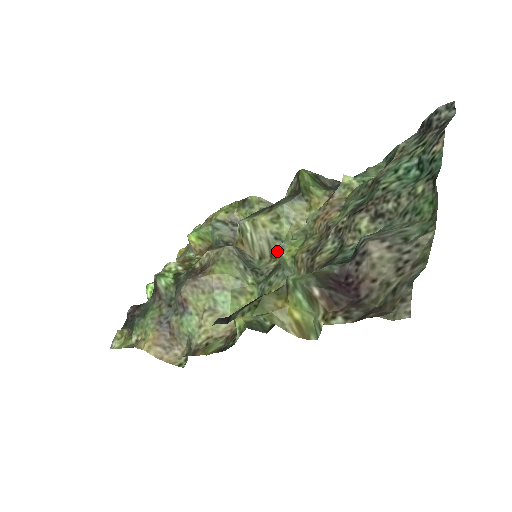
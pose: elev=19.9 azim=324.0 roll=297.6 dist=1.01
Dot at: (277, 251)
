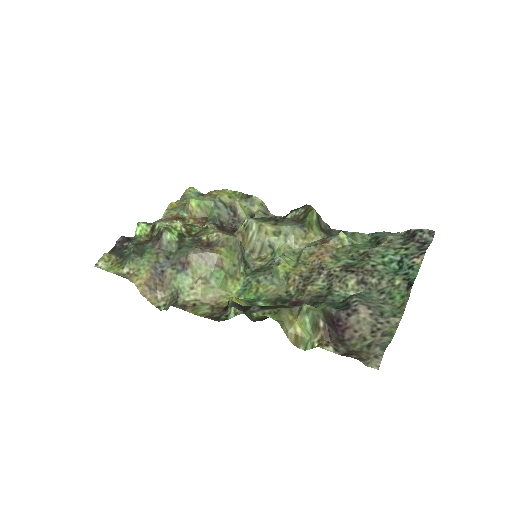
Dot at: (265, 254)
